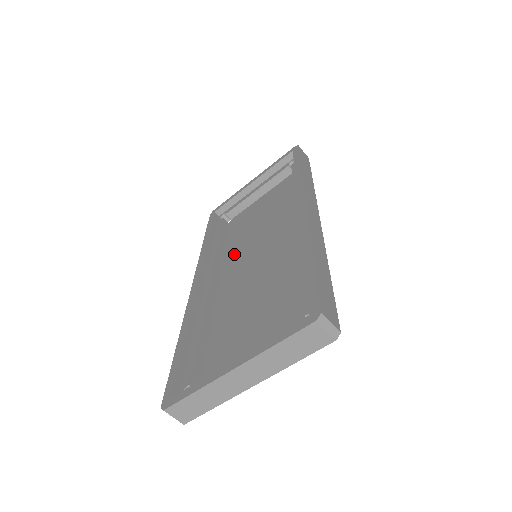
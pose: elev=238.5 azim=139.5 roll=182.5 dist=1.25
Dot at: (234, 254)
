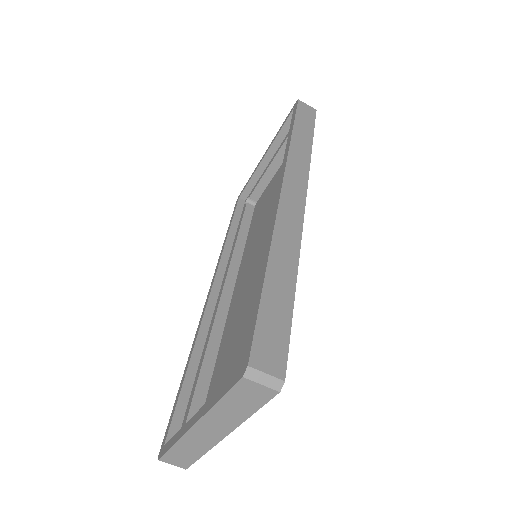
Dot at: (249, 250)
